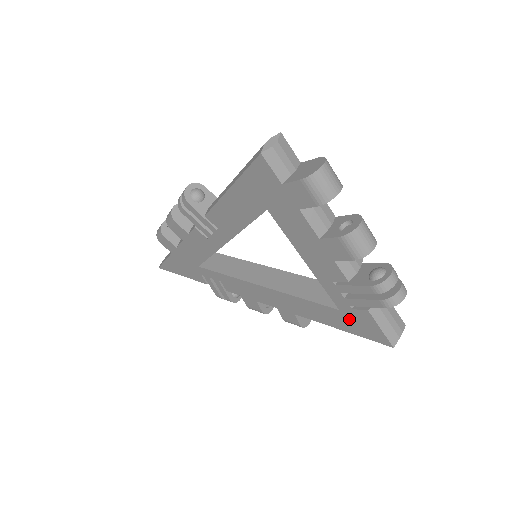
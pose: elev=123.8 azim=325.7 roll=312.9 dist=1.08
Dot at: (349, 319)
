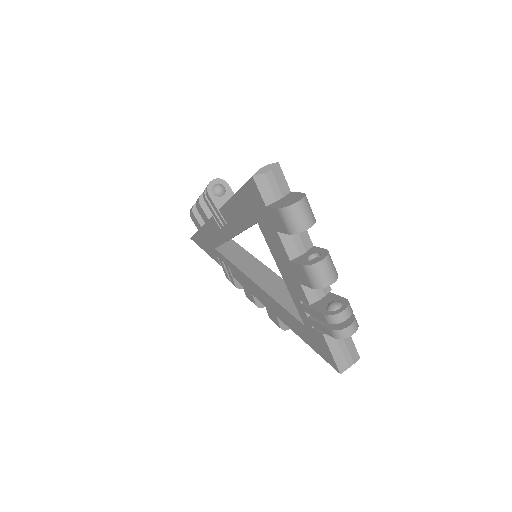
Dot at: (311, 336)
